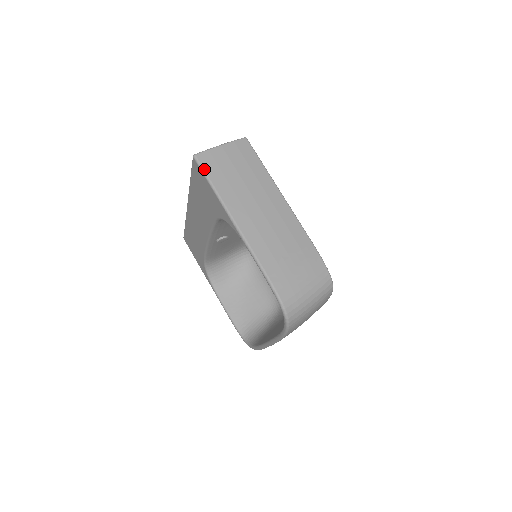
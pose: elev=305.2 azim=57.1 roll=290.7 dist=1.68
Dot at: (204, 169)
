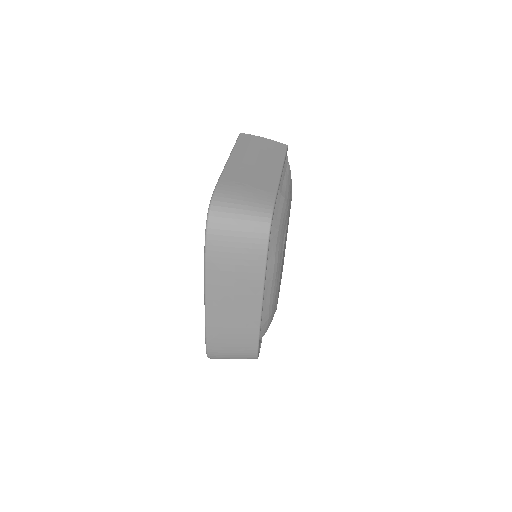
Dot at: (239, 138)
